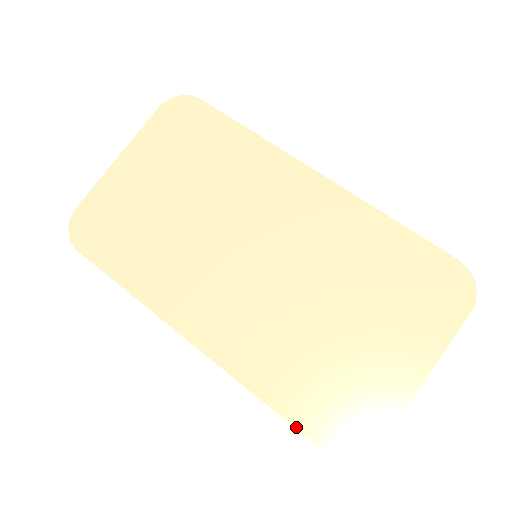
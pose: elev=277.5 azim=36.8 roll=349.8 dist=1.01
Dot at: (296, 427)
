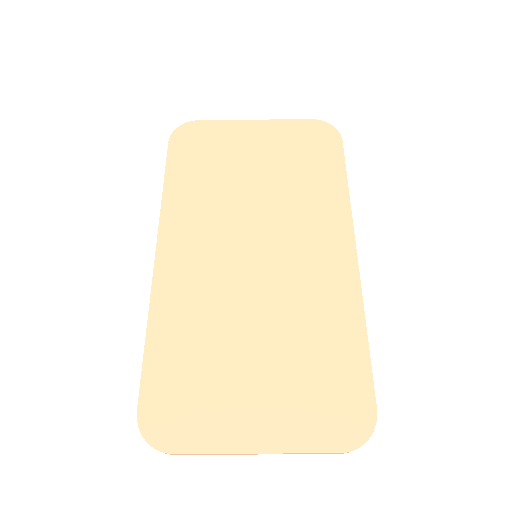
Dot at: (142, 375)
